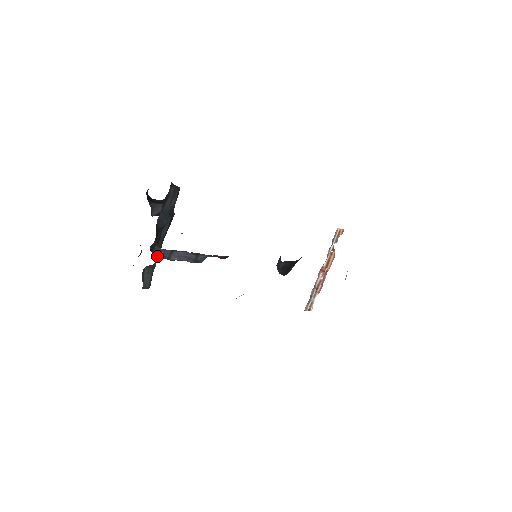
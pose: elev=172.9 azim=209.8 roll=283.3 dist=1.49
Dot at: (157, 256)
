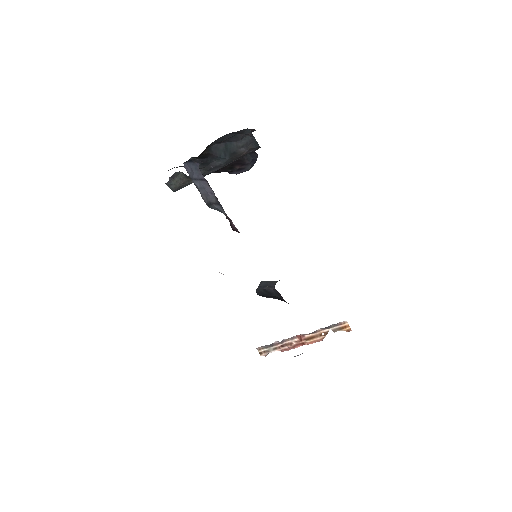
Dot at: (186, 167)
